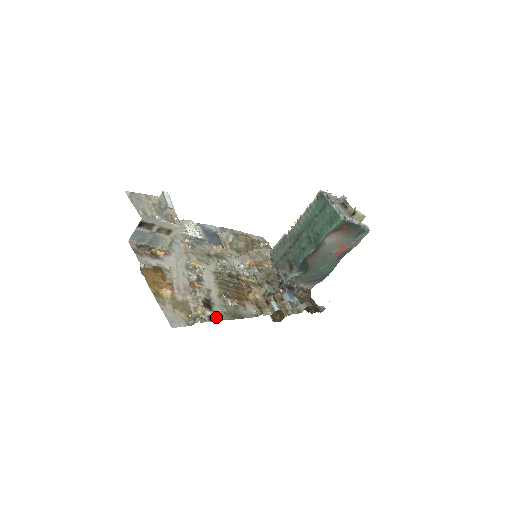
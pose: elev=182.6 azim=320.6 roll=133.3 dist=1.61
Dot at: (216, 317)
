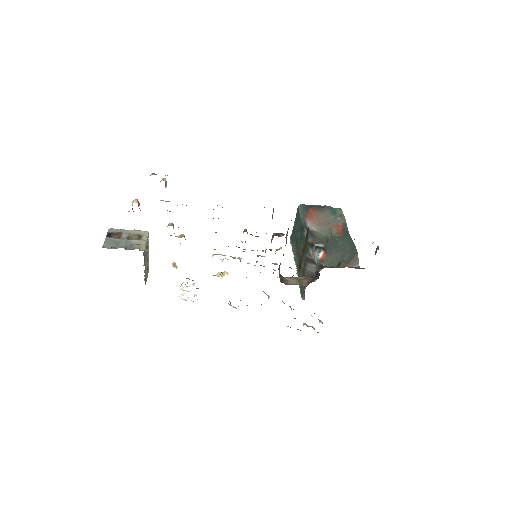
Dot at: occluded
